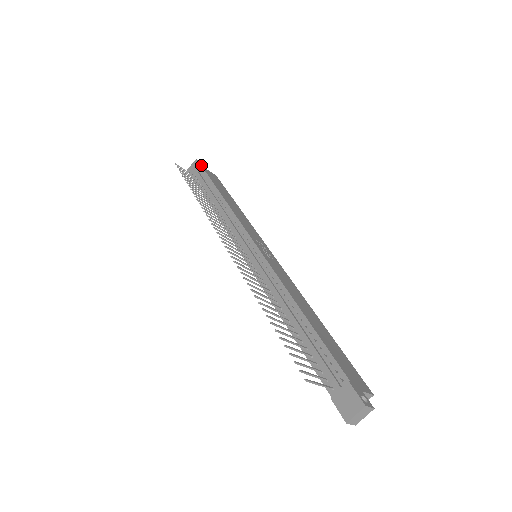
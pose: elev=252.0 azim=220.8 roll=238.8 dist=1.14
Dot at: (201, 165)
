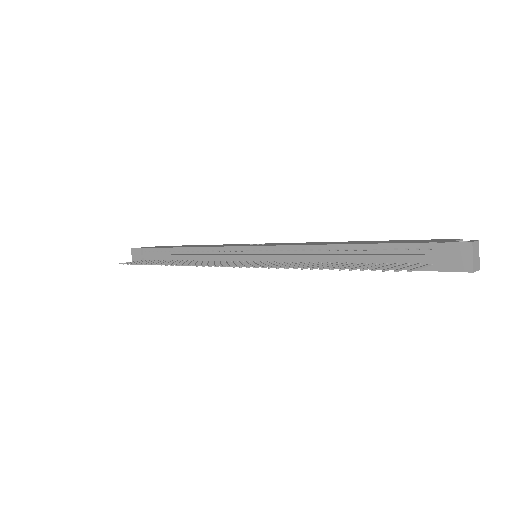
Dot at: (140, 248)
